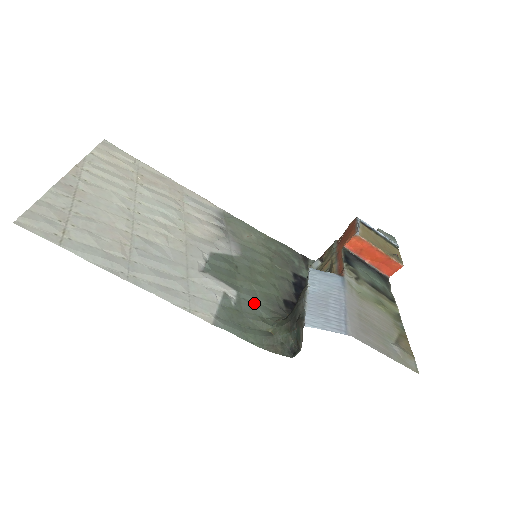
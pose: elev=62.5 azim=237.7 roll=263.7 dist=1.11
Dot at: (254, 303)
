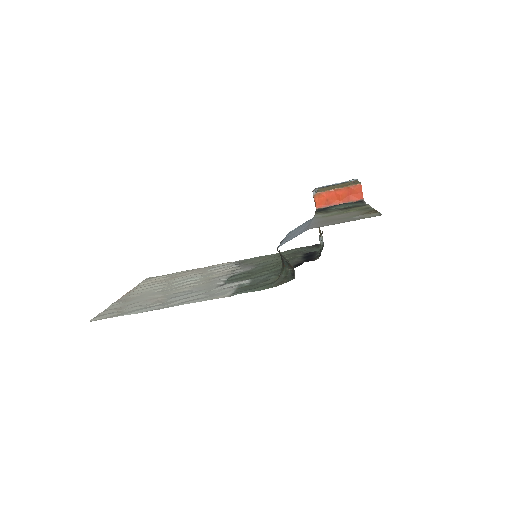
Dot at: (266, 277)
